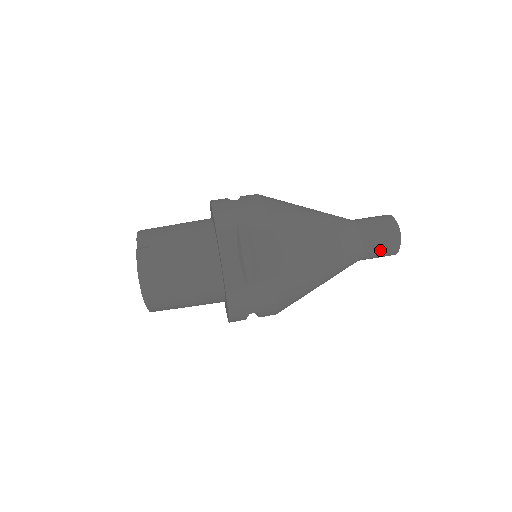
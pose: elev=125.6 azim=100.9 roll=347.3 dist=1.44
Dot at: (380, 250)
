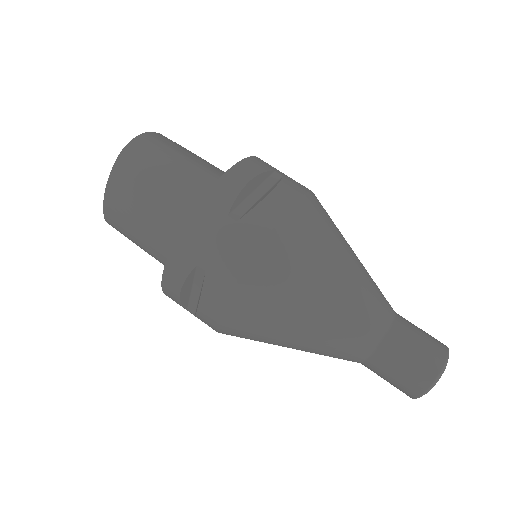
Dot at: (407, 360)
